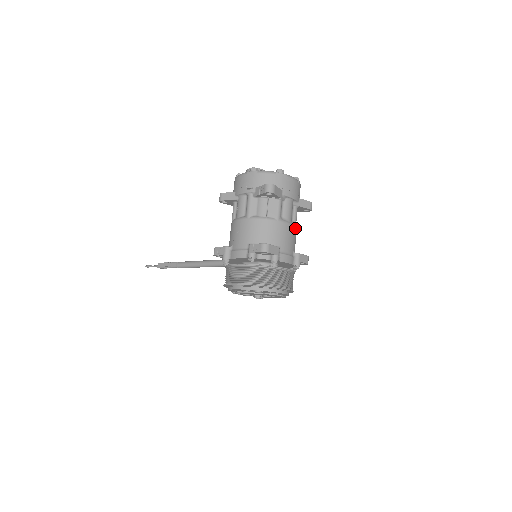
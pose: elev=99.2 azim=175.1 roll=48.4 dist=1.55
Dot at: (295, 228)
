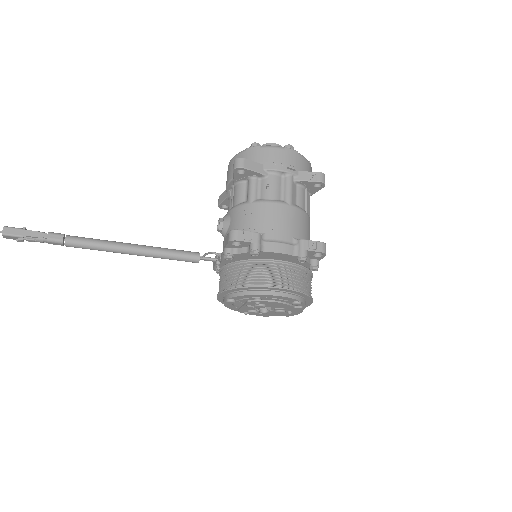
Dot at: occluded
